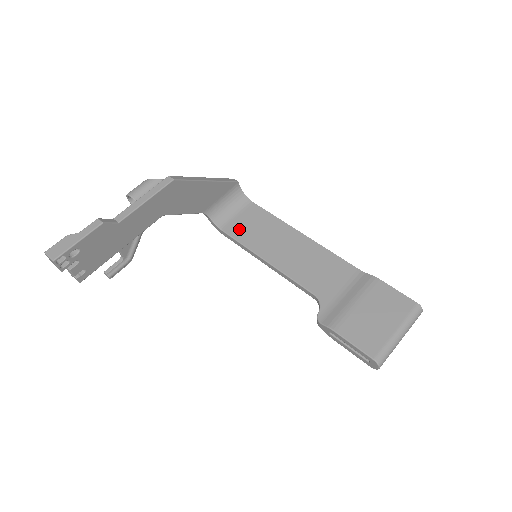
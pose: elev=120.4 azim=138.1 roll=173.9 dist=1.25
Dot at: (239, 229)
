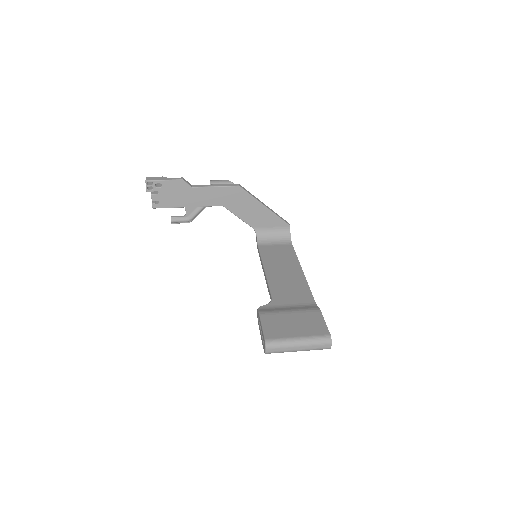
Dot at: (268, 250)
